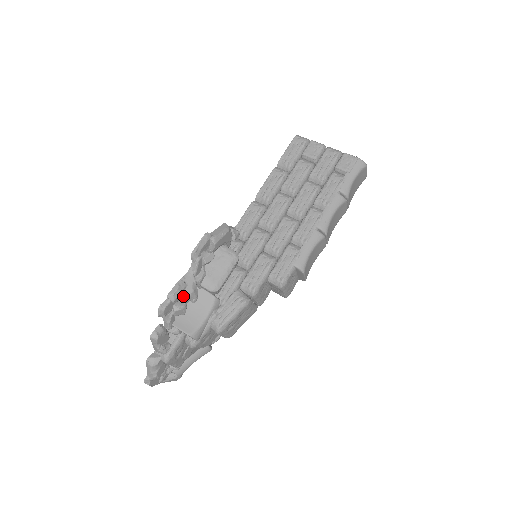
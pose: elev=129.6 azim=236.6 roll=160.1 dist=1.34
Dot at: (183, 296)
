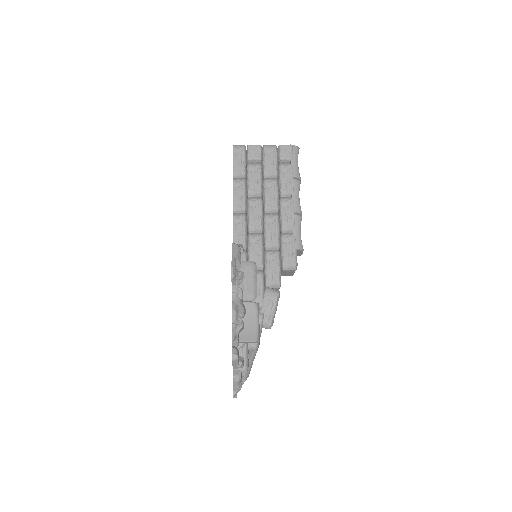
Dot at: (239, 316)
